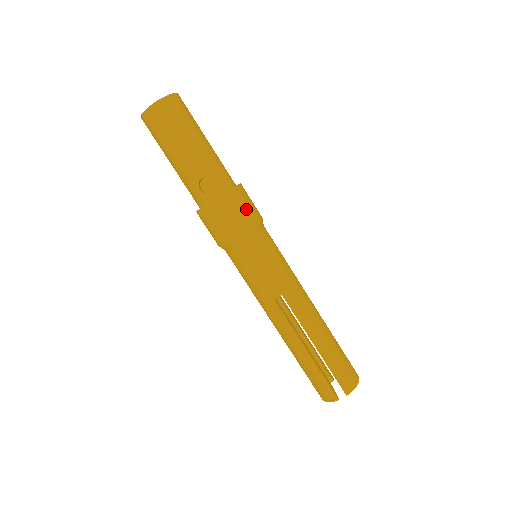
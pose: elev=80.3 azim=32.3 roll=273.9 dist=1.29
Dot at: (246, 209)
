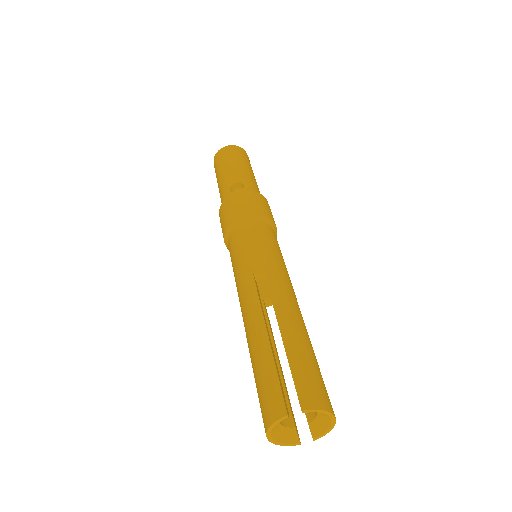
Dot at: (262, 206)
